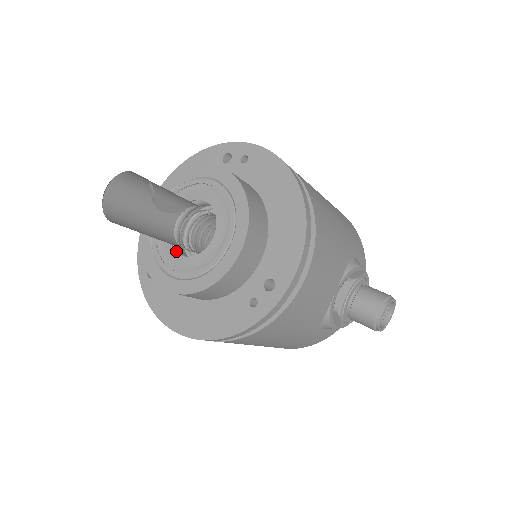
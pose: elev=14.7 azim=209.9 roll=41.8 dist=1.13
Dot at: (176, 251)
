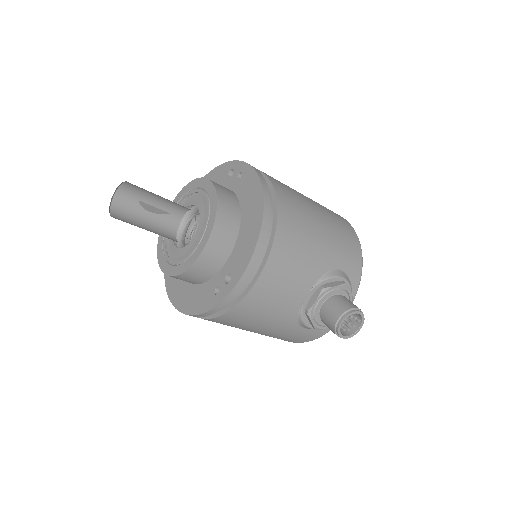
Dot at: (177, 243)
